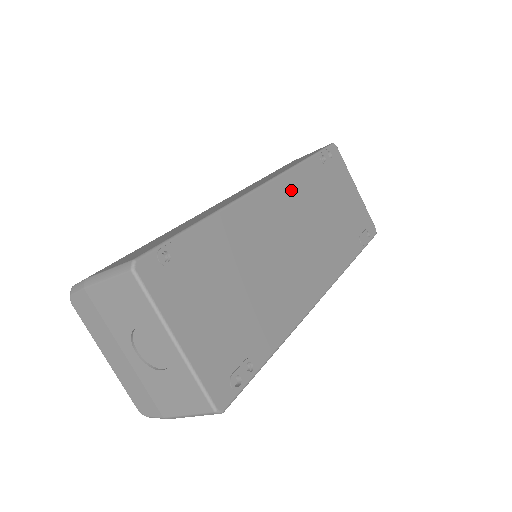
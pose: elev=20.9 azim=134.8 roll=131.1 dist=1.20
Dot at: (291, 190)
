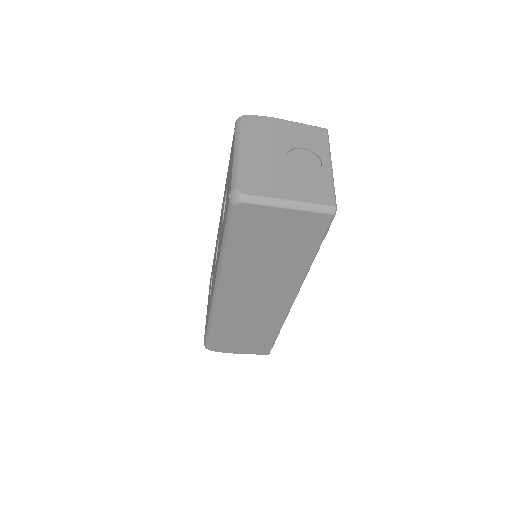
Dot at: occluded
